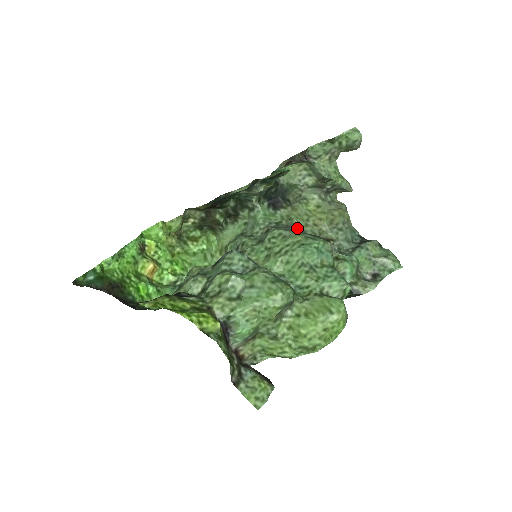
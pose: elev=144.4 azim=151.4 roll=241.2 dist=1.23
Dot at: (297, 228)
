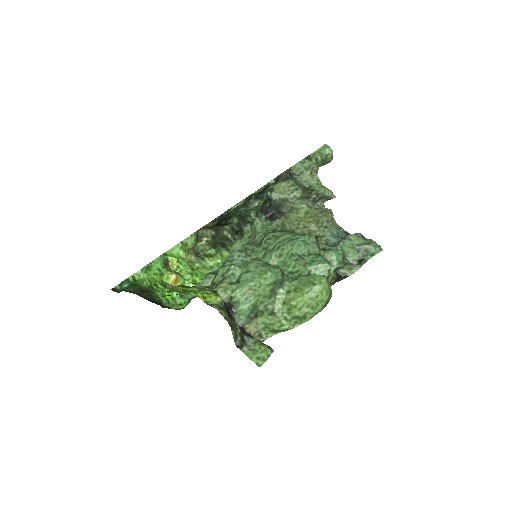
Dot at: (289, 231)
